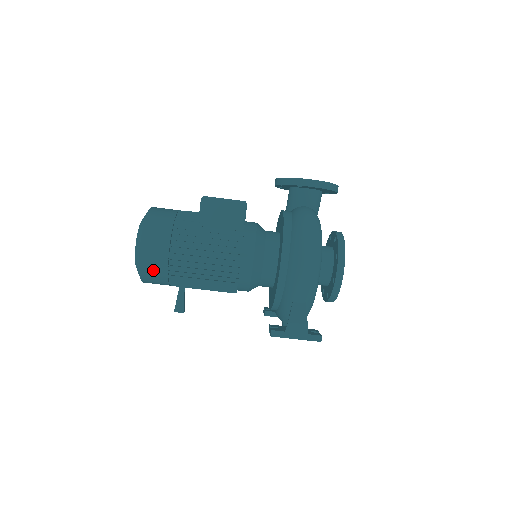
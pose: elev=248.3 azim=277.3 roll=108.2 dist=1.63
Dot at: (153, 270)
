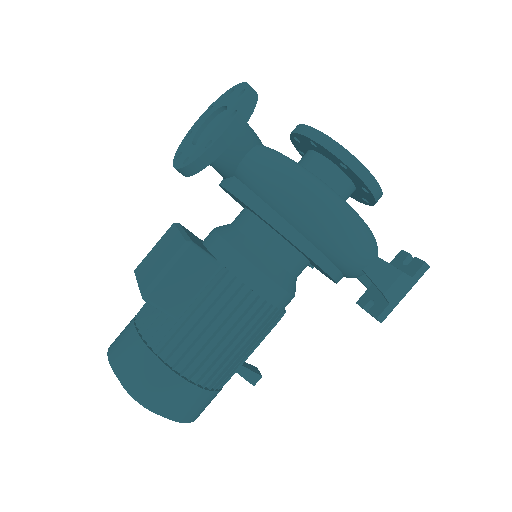
Dot at: (201, 408)
